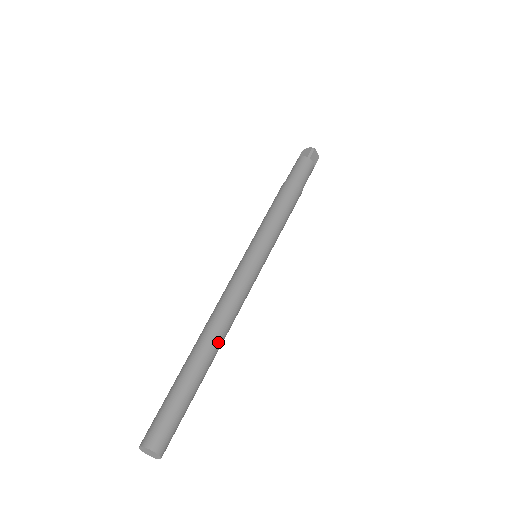
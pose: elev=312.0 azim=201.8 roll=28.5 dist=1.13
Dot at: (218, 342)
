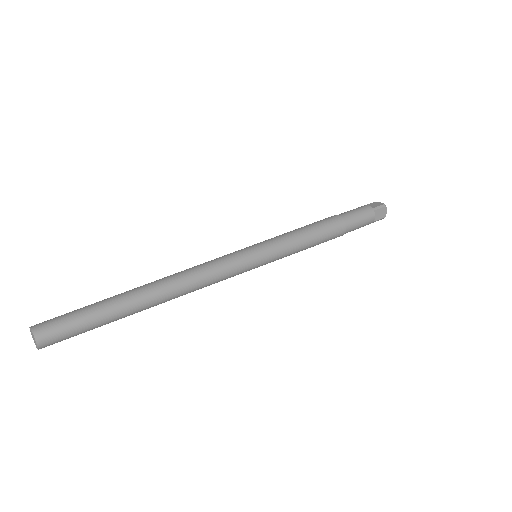
Dot at: (161, 296)
